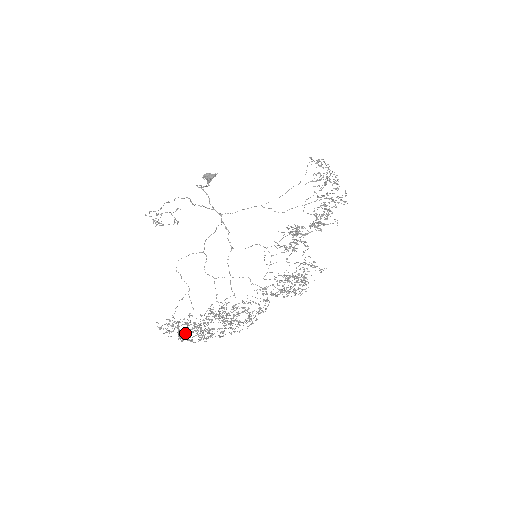
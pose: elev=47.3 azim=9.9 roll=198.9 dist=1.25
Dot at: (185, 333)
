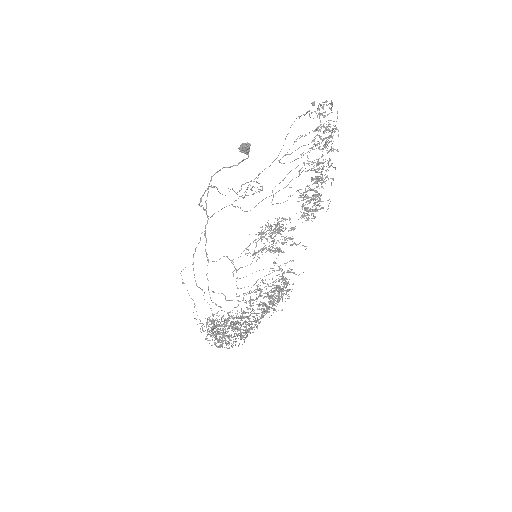
Dot at: occluded
